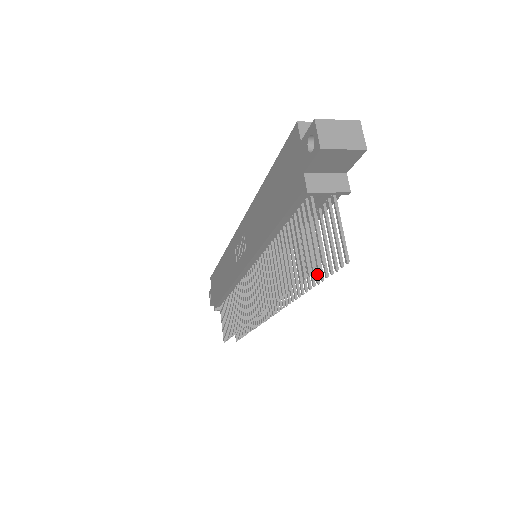
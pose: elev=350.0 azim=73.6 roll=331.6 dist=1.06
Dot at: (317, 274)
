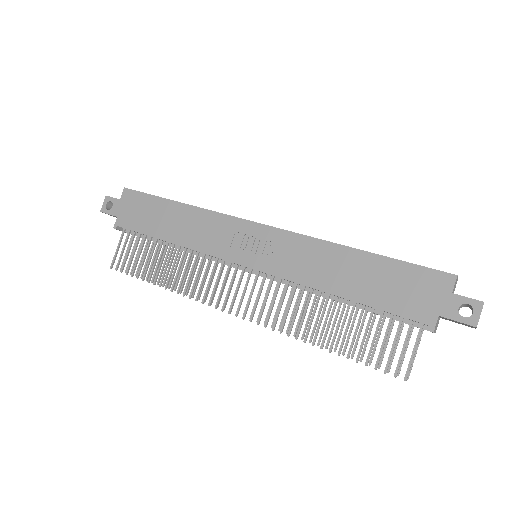
Dot at: occluded
